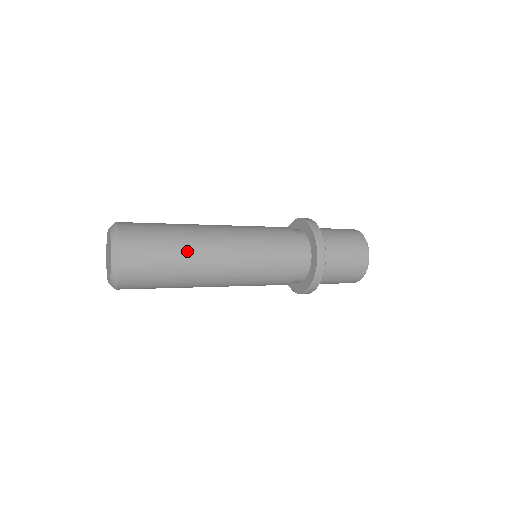
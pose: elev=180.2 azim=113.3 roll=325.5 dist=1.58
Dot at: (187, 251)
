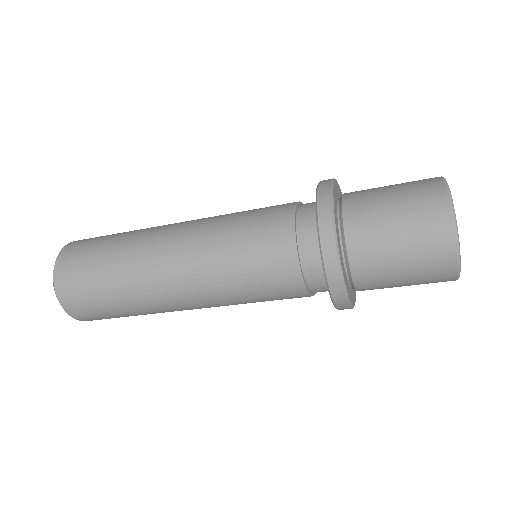
Dot at: (127, 281)
